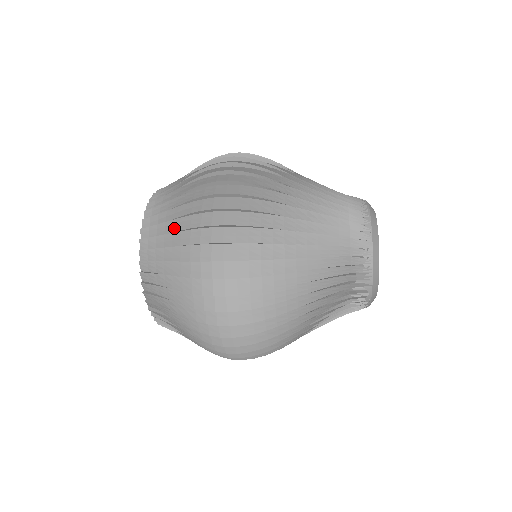
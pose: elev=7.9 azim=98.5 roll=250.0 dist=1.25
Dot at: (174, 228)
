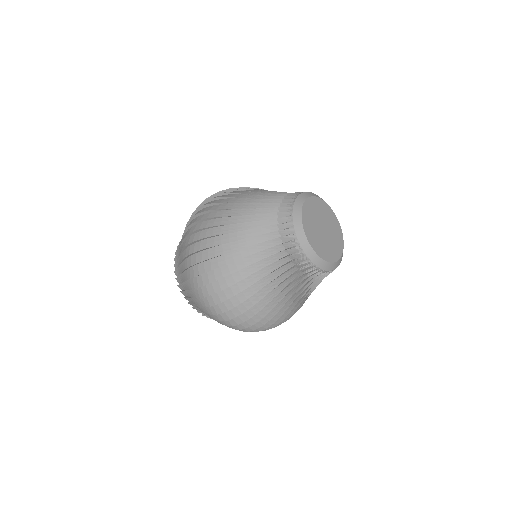
Dot at: occluded
